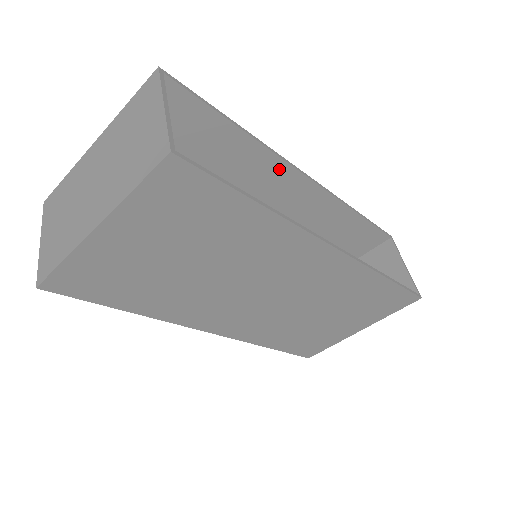
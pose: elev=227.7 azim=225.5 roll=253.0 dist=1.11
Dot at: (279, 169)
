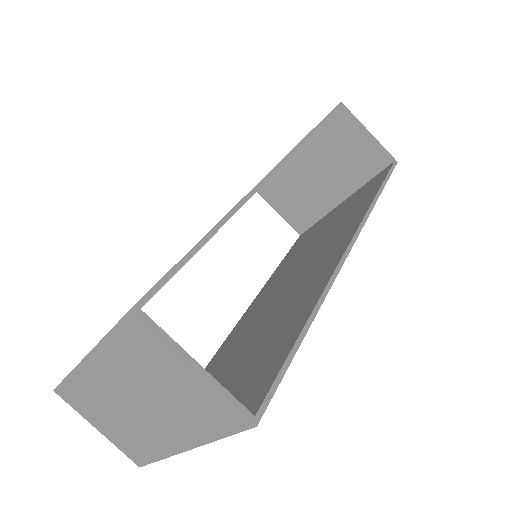
Dot at: occluded
